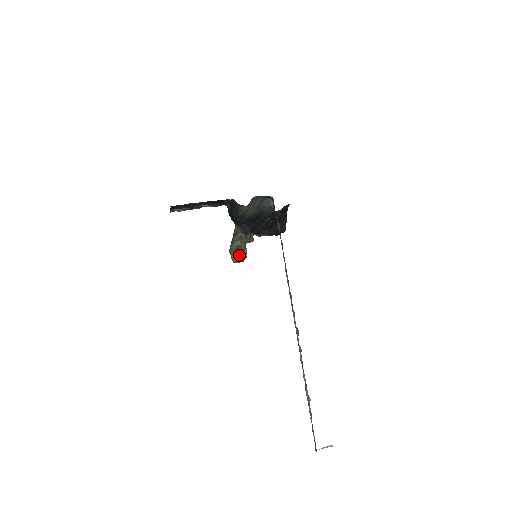
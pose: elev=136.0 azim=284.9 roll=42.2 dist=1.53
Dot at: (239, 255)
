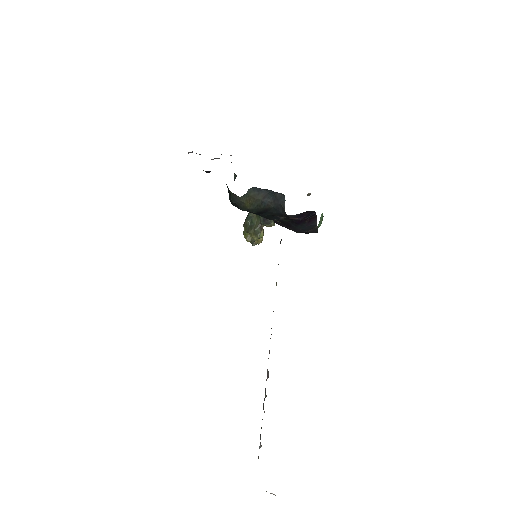
Dot at: occluded
